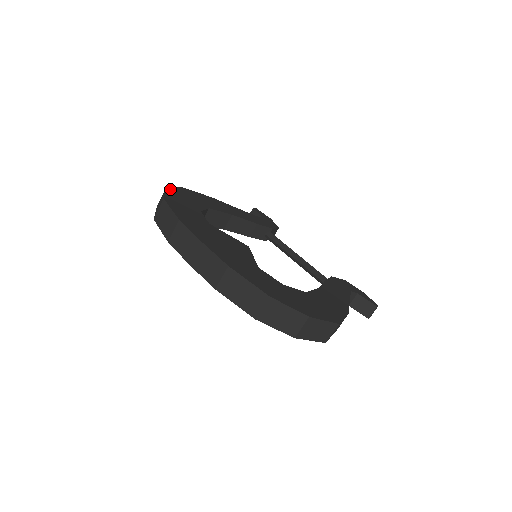
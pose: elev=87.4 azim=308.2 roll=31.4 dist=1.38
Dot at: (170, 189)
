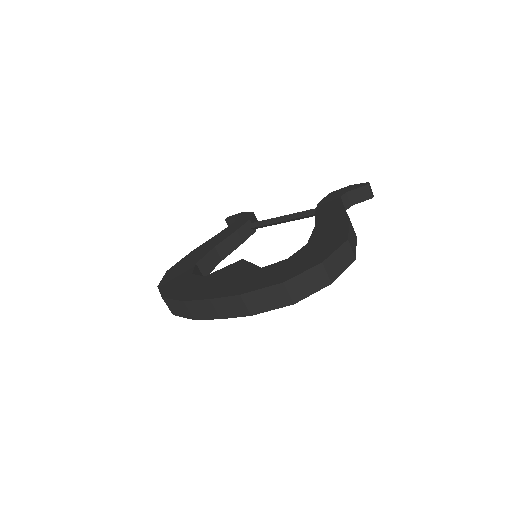
Dot at: (160, 284)
